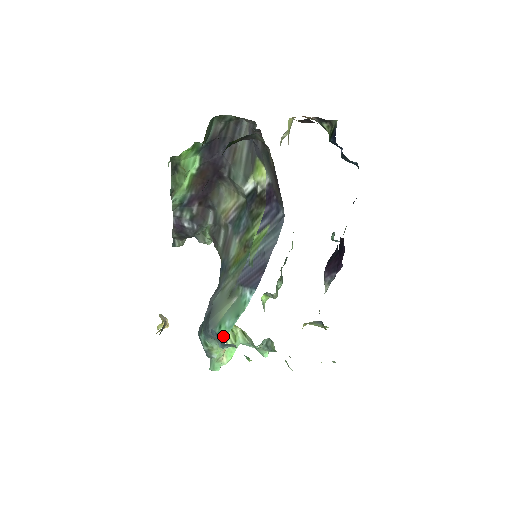
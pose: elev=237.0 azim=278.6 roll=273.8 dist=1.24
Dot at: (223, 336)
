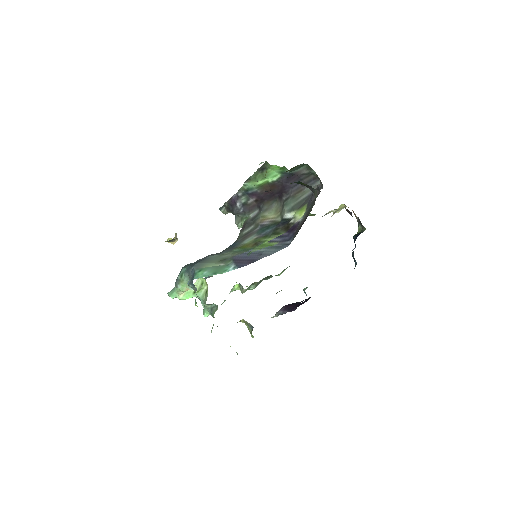
Dot at: (196, 277)
